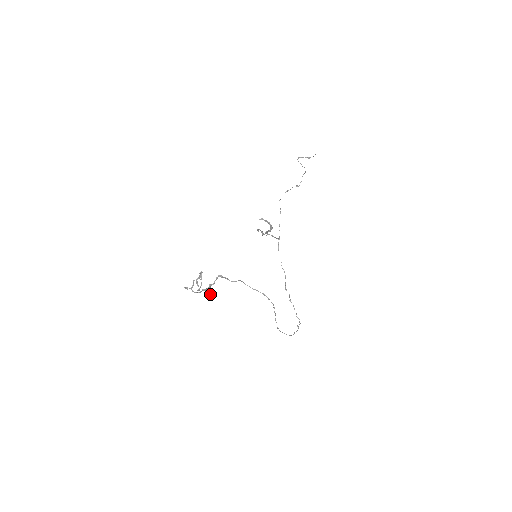
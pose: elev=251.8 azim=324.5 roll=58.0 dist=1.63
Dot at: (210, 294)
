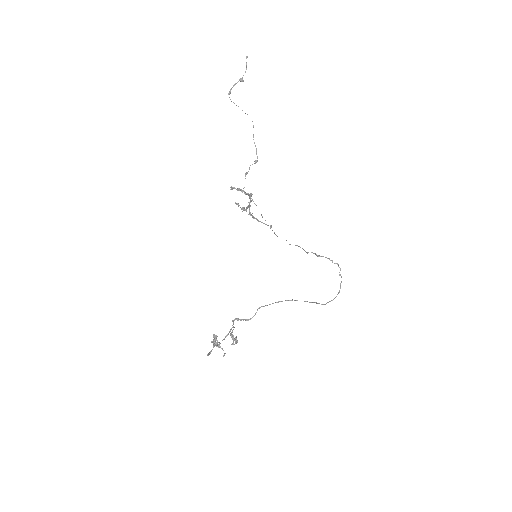
Dot at: (236, 338)
